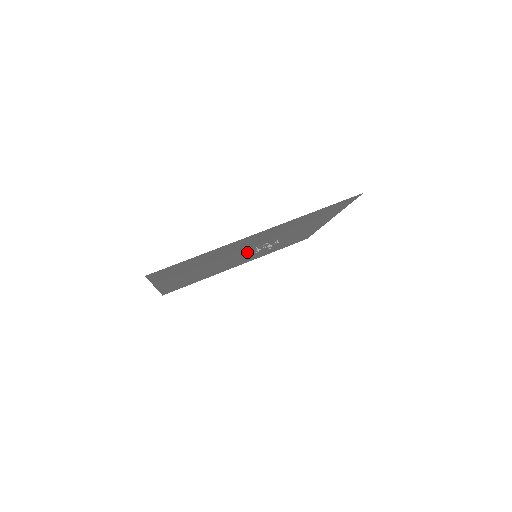
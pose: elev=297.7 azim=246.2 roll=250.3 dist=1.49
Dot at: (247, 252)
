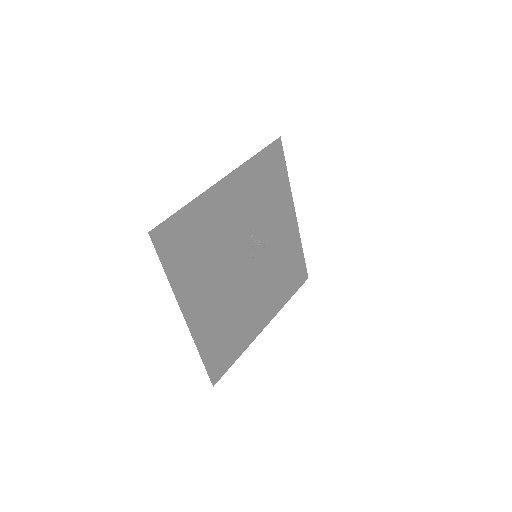
Dot at: (248, 261)
